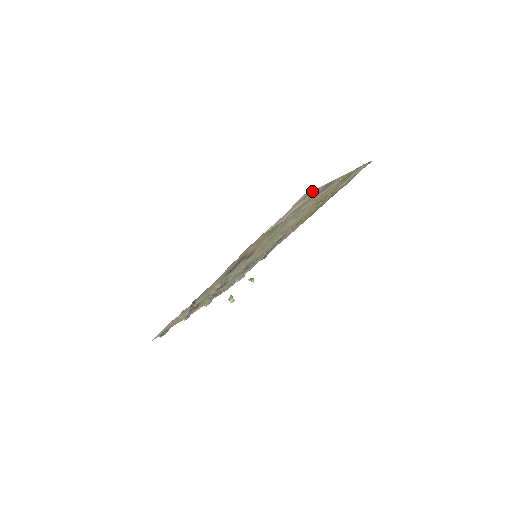
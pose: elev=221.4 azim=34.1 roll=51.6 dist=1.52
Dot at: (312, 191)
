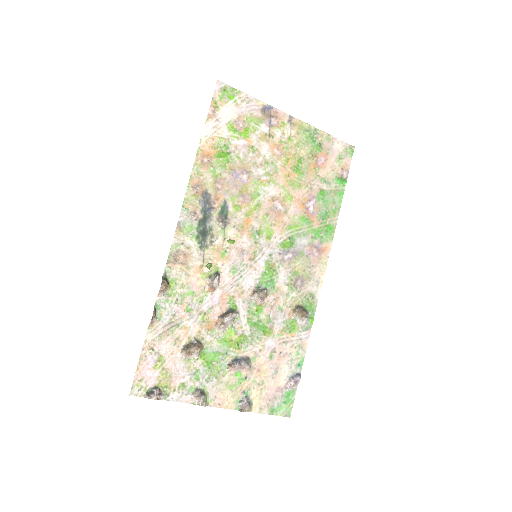
Dot at: (233, 90)
